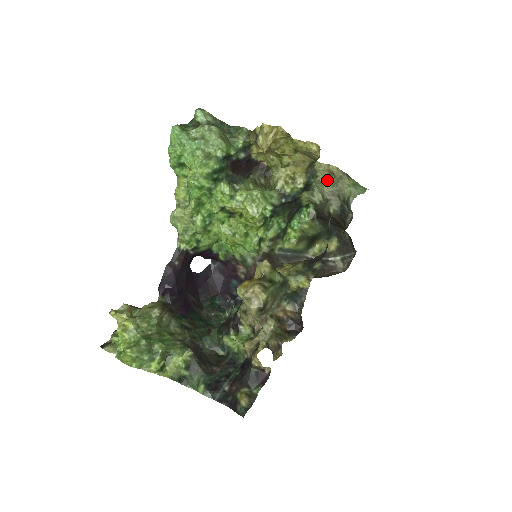
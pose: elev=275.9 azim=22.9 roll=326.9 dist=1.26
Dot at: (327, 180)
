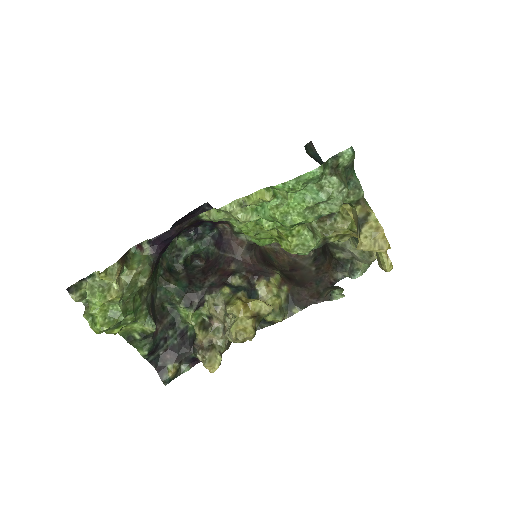
Dot at: occluded
